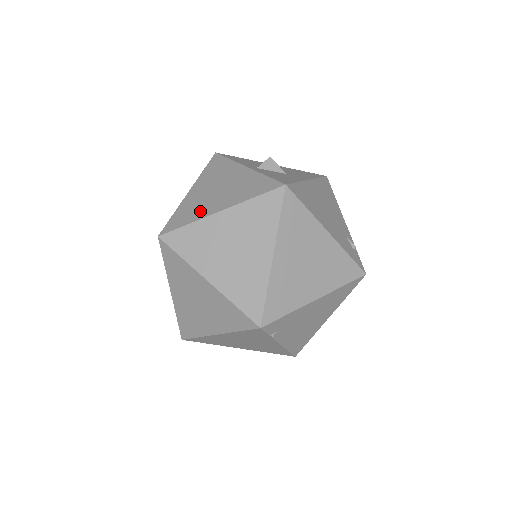
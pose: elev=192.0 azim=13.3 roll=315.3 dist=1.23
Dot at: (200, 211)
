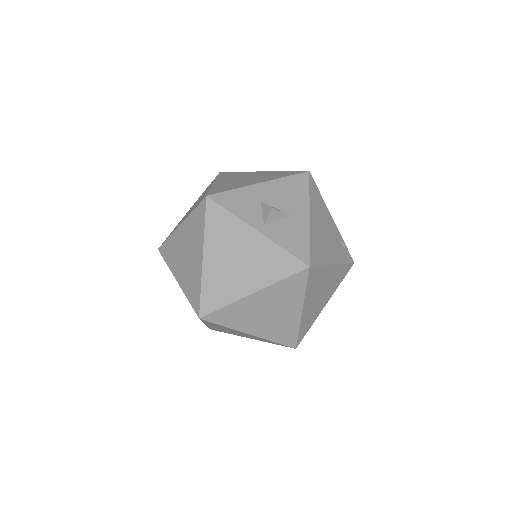
Dot at: (231, 291)
